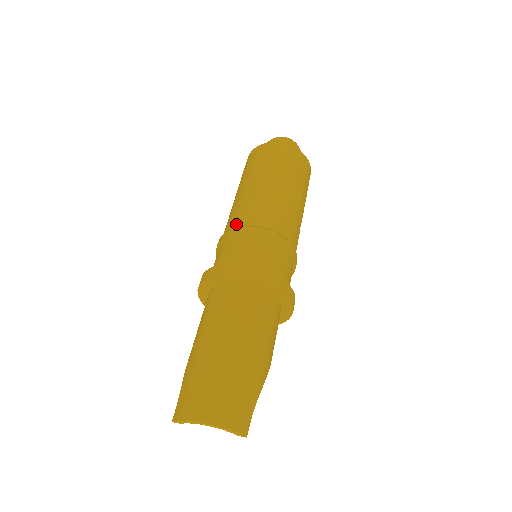
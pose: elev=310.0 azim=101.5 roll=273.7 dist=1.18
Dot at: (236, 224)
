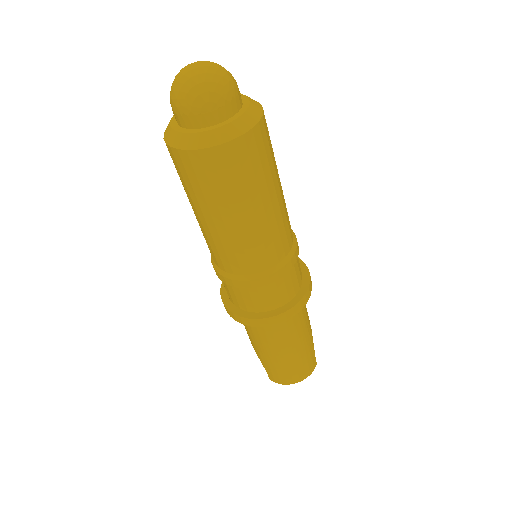
Dot at: (235, 272)
